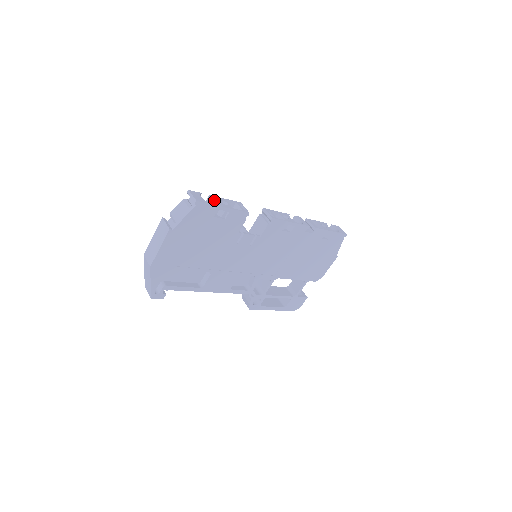
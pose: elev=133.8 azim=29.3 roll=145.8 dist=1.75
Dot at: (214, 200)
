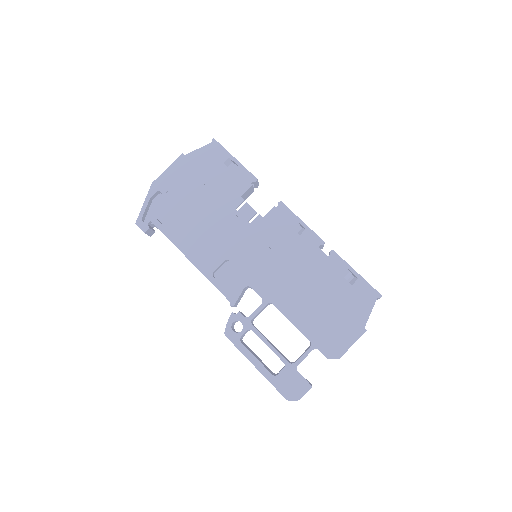
Dot at: occluded
